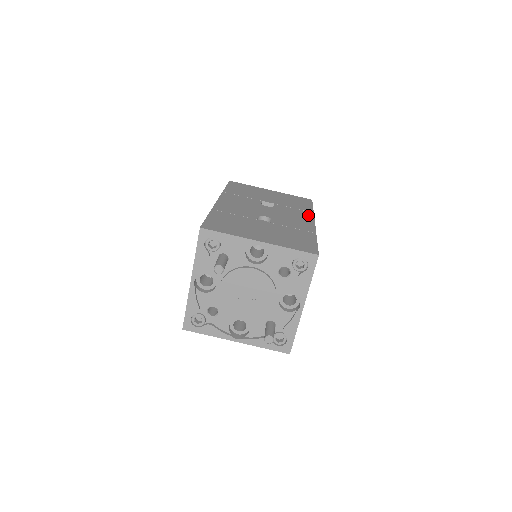
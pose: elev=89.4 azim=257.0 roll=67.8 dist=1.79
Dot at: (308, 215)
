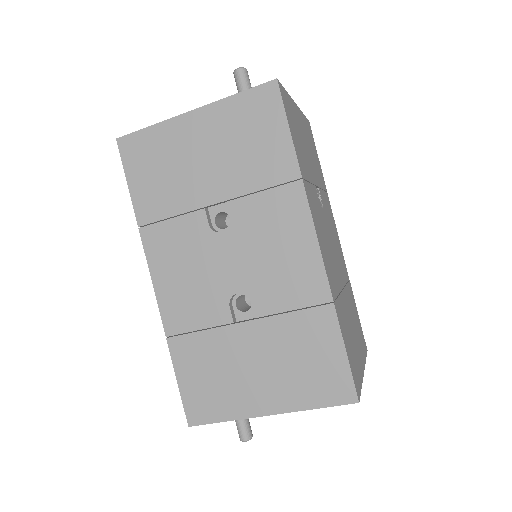
Dot at: (296, 208)
